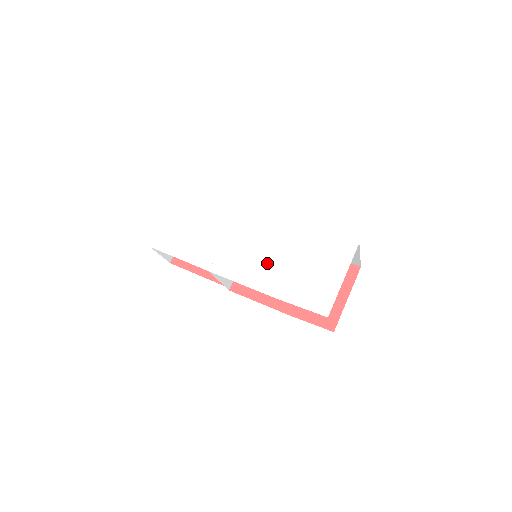
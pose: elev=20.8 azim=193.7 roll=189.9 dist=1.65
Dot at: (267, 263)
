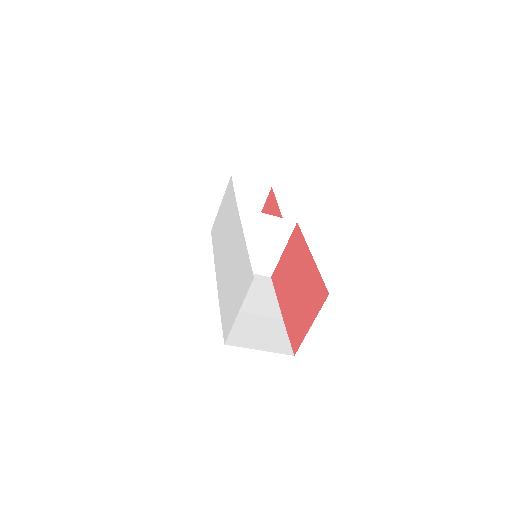
Dot at: (226, 272)
